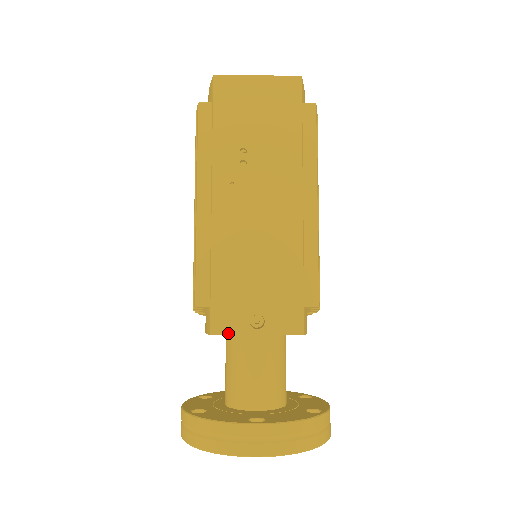
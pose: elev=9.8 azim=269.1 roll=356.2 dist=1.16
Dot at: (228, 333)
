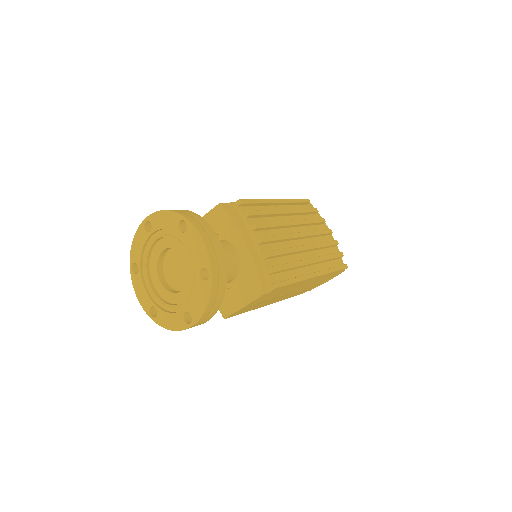
Dot at: occluded
